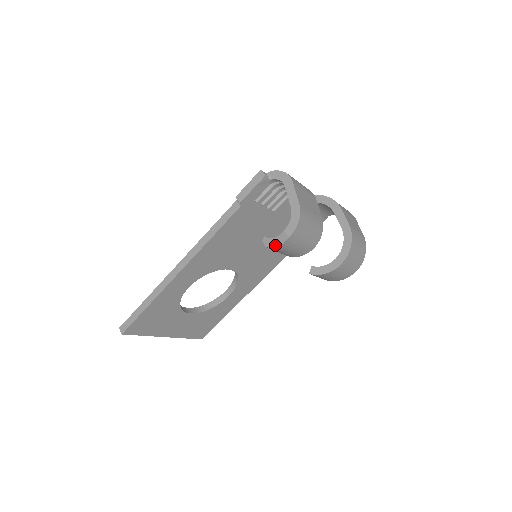
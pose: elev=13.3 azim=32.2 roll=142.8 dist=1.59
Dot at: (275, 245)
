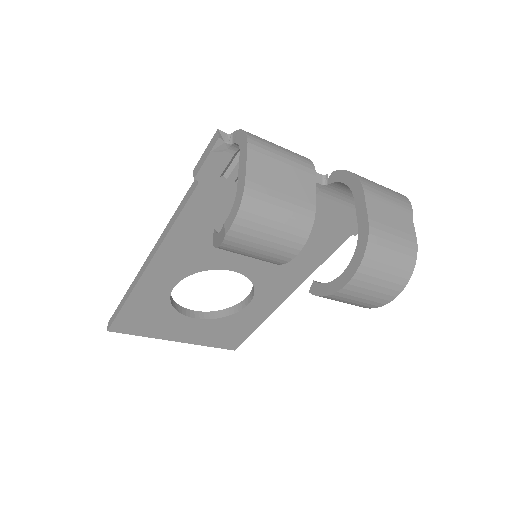
Dot at: (218, 244)
